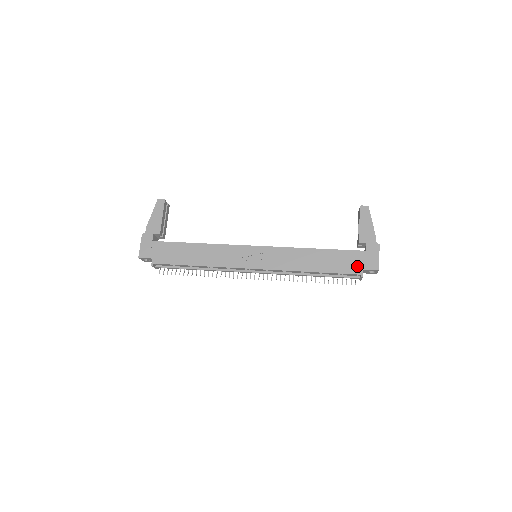
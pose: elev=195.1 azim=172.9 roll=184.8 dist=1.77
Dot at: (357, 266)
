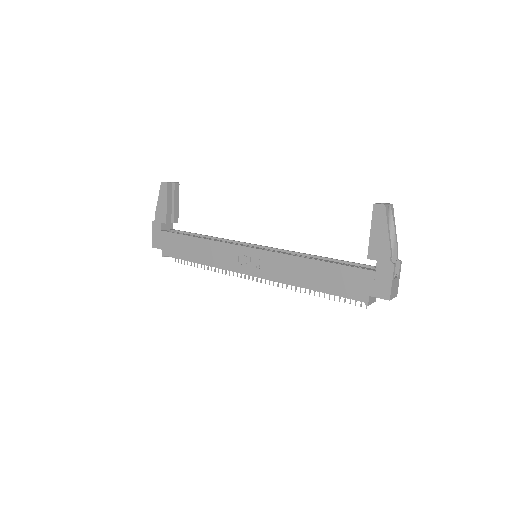
Dot at: (362, 290)
